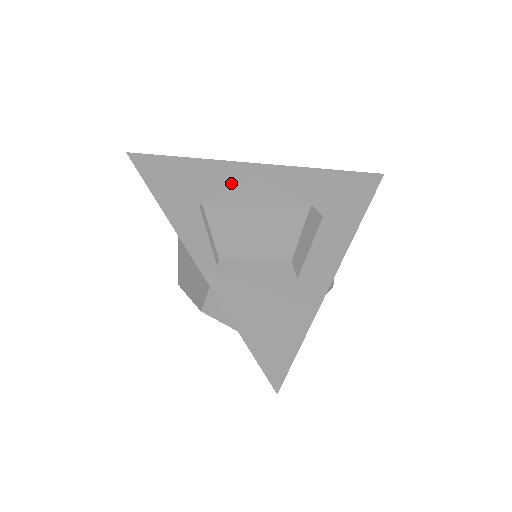
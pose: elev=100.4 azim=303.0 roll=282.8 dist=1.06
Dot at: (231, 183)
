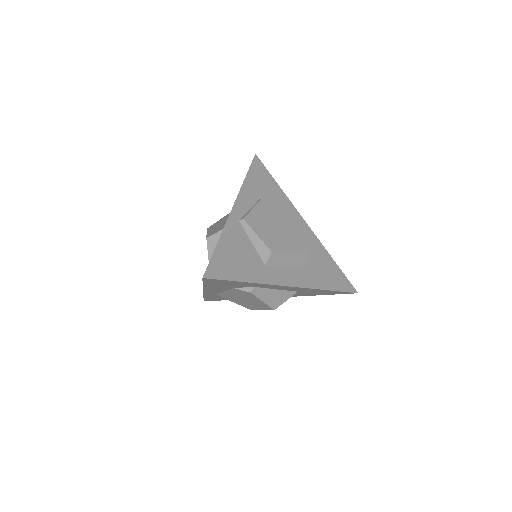
Dot at: occluded
